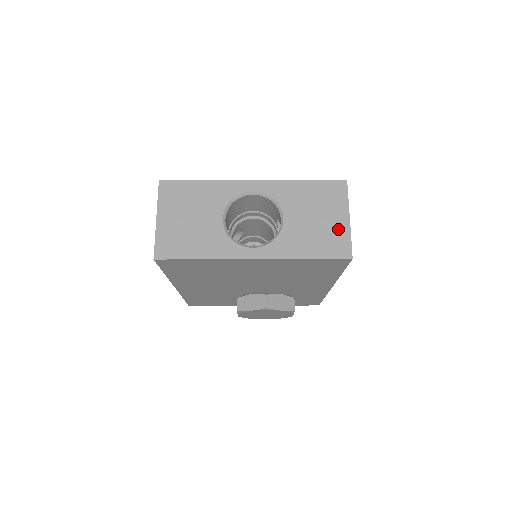
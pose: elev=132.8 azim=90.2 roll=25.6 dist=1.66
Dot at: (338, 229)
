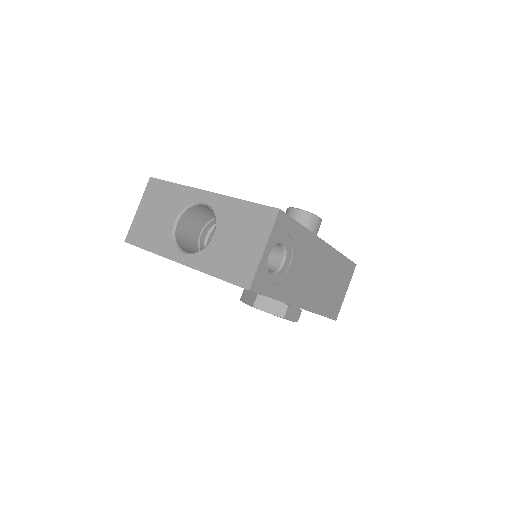
Dot at: (250, 257)
